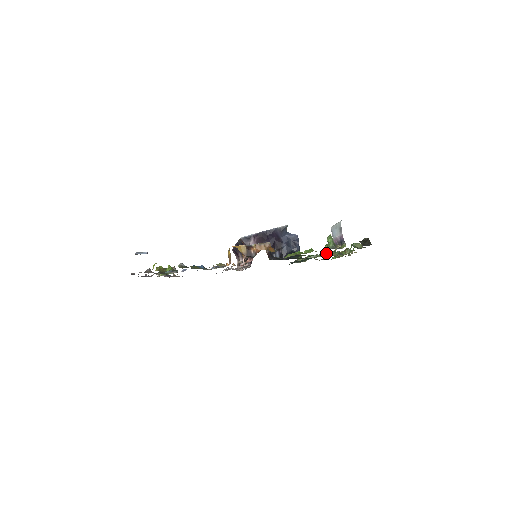
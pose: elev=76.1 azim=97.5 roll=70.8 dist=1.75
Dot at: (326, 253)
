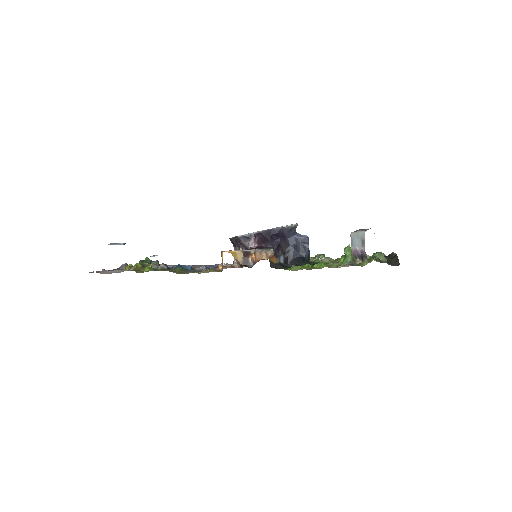
Dot at: occluded
